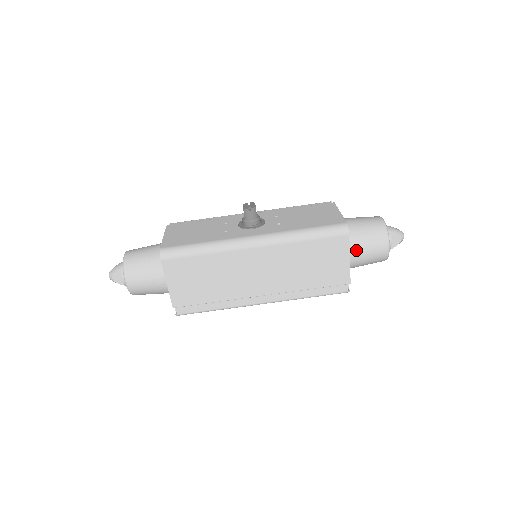
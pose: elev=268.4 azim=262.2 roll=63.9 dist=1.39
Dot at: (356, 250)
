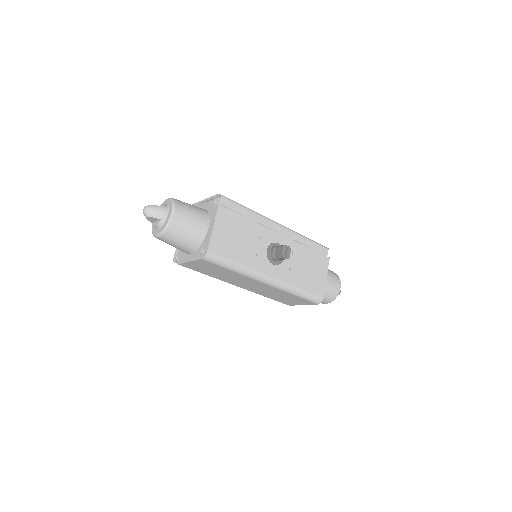
Dot at: occluded
